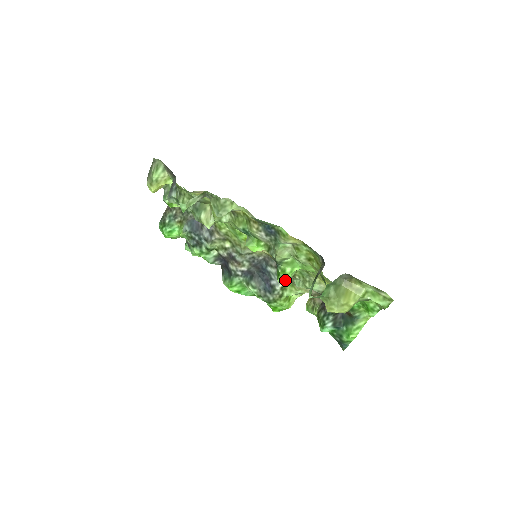
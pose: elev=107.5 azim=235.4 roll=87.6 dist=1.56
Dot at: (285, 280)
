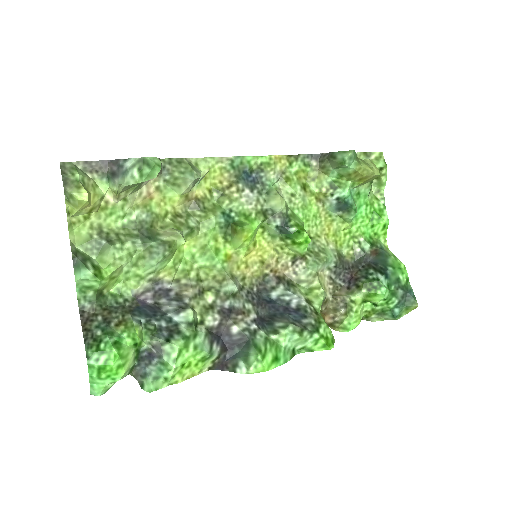
Dot at: (308, 237)
